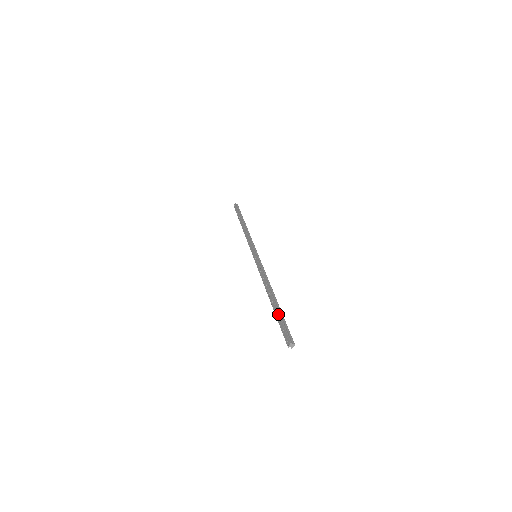
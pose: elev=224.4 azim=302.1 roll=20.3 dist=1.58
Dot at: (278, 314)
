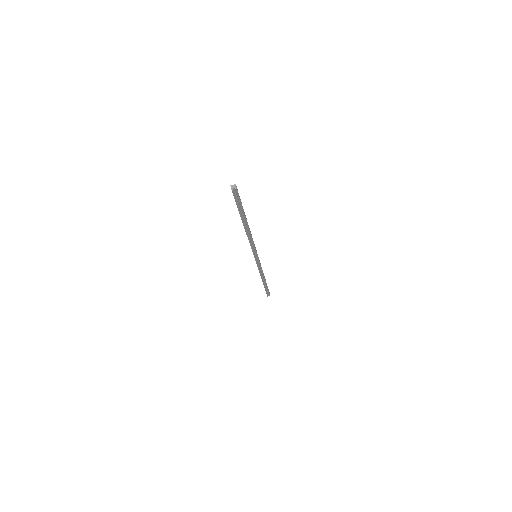
Dot at: occluded
